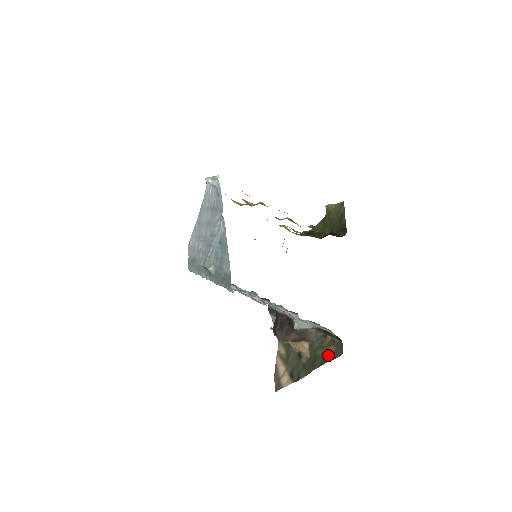
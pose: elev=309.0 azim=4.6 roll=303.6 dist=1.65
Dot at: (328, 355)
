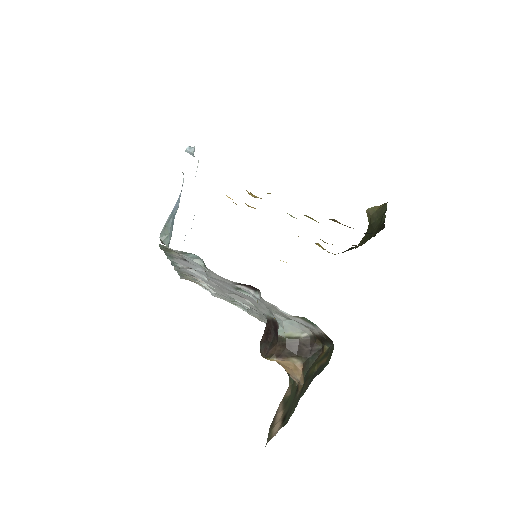
Dot at: (317, 370)
